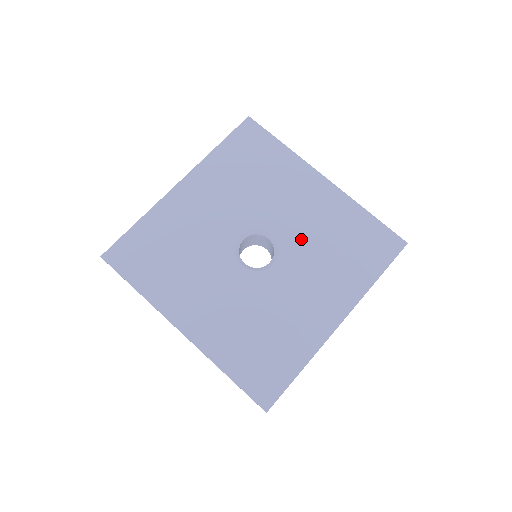
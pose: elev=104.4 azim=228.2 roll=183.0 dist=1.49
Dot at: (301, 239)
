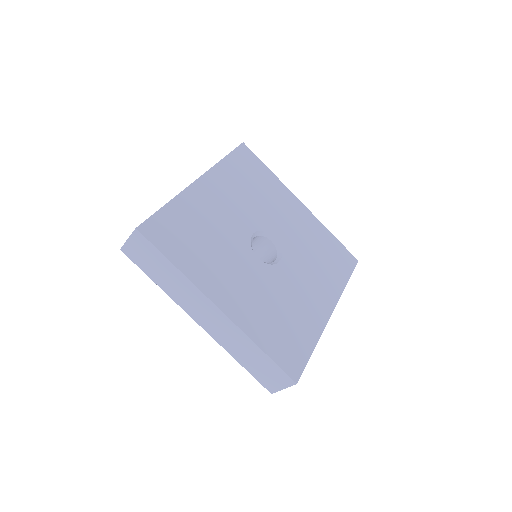
Dot at: (295, 245)
